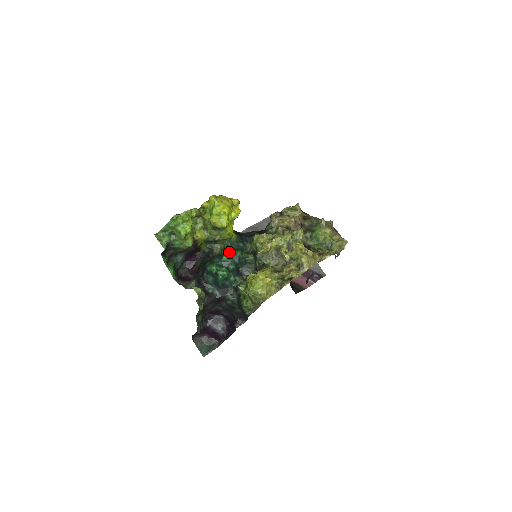
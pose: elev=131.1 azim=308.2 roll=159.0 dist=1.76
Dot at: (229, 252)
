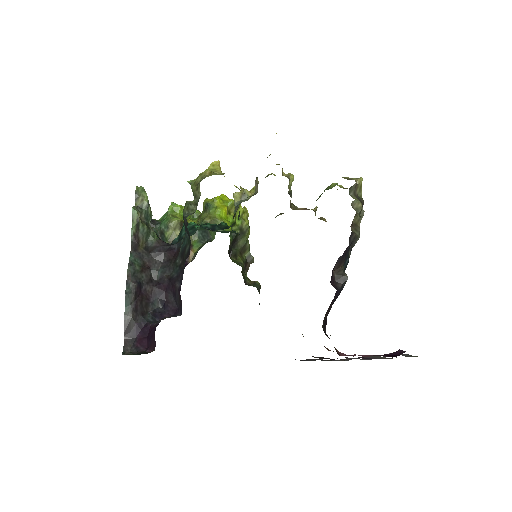
Dot at: occluded
